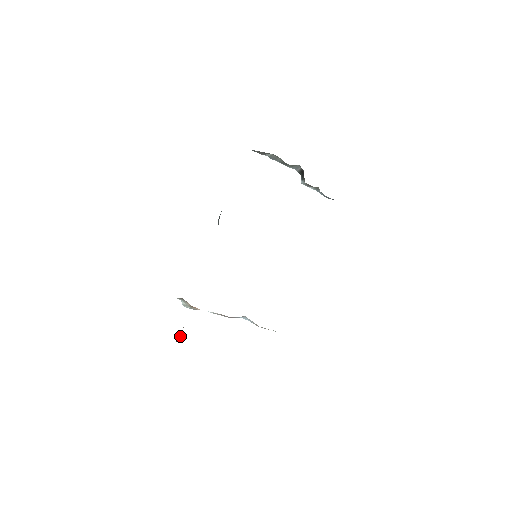
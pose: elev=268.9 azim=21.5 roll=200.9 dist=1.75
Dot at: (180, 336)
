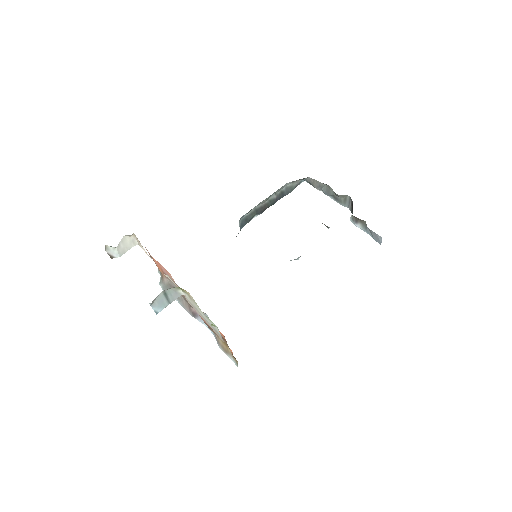
Dot at: occluded
